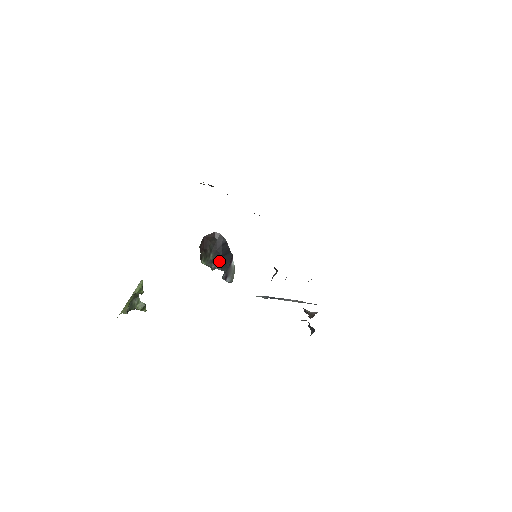
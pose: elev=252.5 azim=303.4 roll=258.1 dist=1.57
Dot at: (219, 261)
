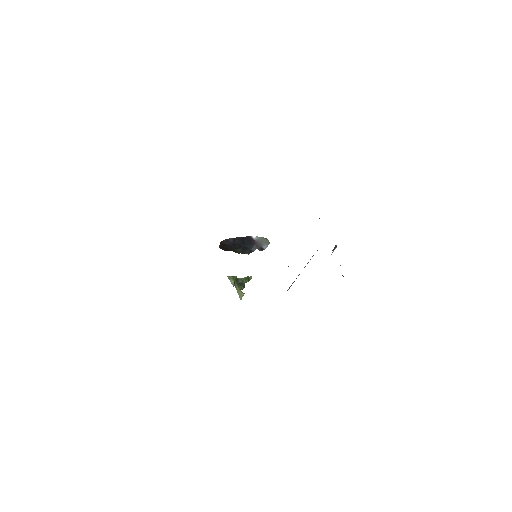
Dot at: (245, 249)
